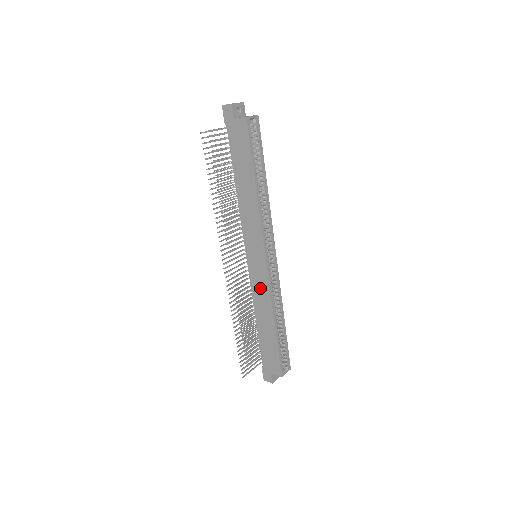
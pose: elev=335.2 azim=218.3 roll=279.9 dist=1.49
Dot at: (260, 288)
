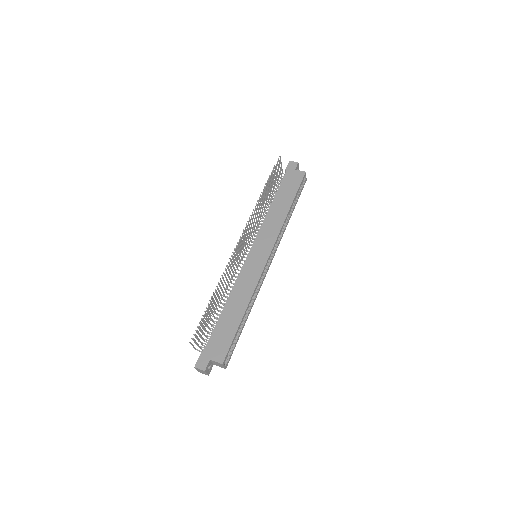
Dot at: (249, 277)
